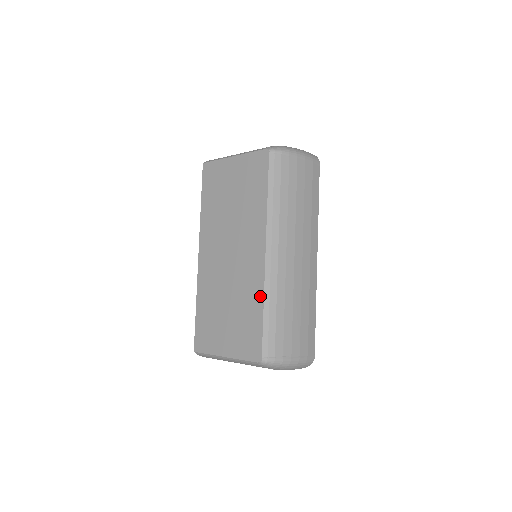
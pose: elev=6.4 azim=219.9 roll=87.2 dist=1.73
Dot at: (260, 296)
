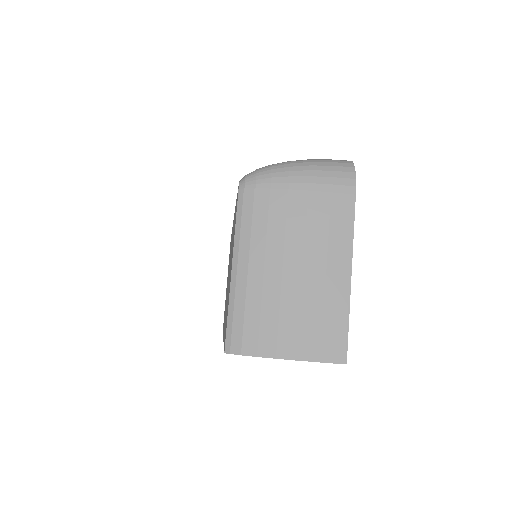
Dot at: occluded
